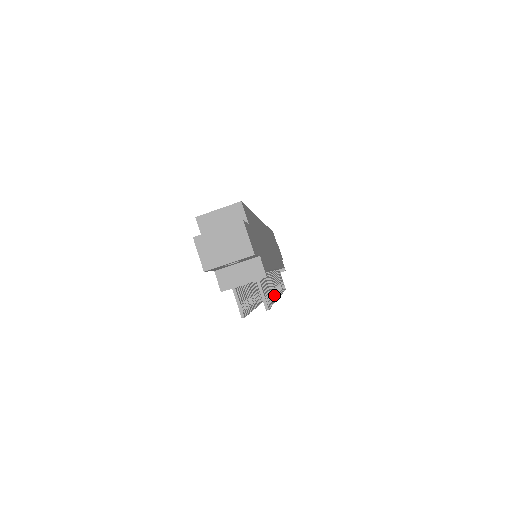
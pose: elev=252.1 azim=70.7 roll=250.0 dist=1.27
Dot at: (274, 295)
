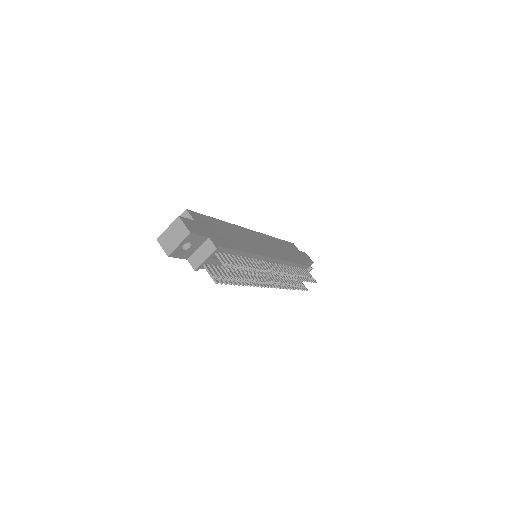
Dot at: (260, 272)
